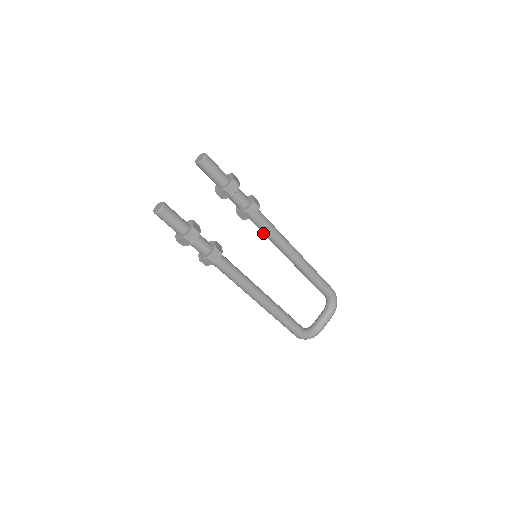
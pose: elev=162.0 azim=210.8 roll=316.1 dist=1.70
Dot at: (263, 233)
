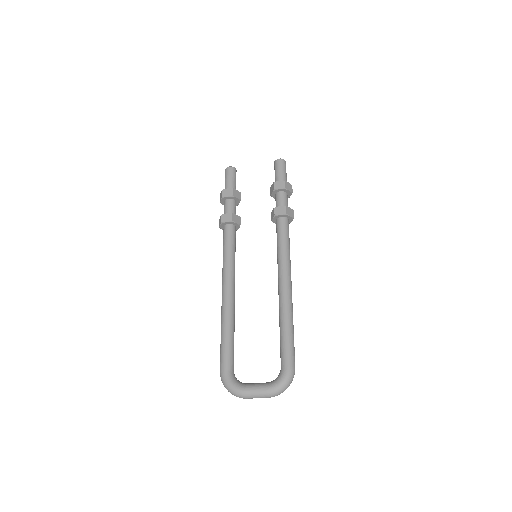
Dot at: occluded
